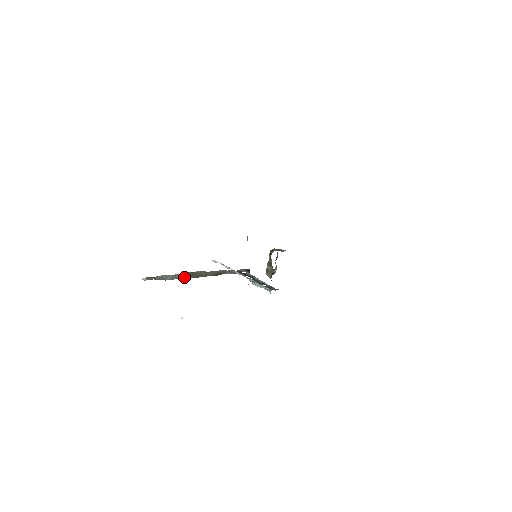
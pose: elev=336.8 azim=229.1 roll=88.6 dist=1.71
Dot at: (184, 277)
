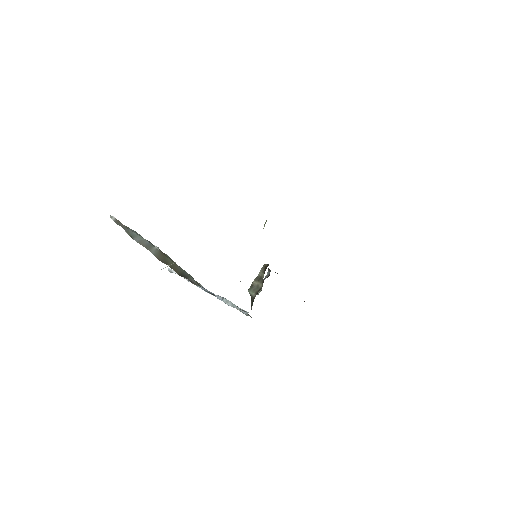
Dot at: (152, 251)
